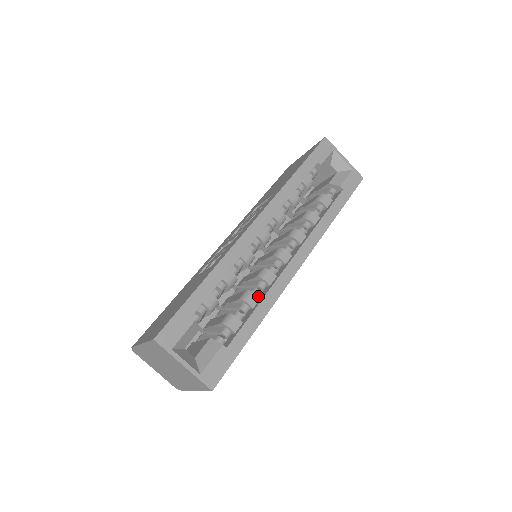
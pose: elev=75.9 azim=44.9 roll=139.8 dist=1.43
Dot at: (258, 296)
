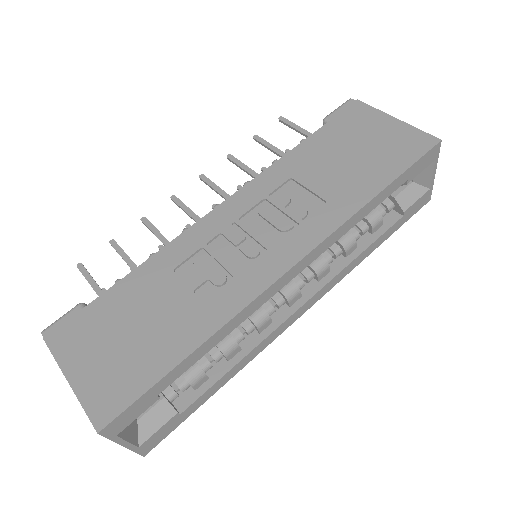
Dot at: (240, 342)
